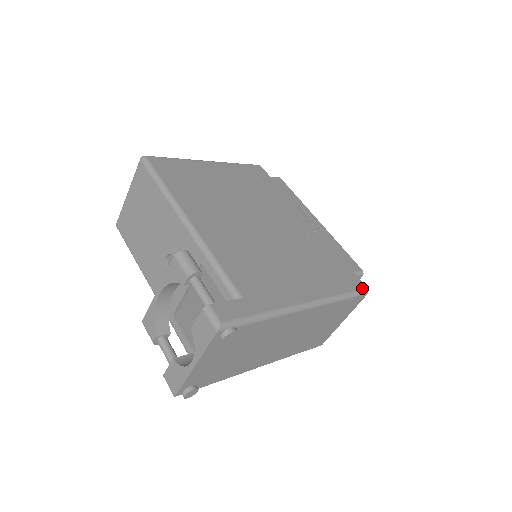
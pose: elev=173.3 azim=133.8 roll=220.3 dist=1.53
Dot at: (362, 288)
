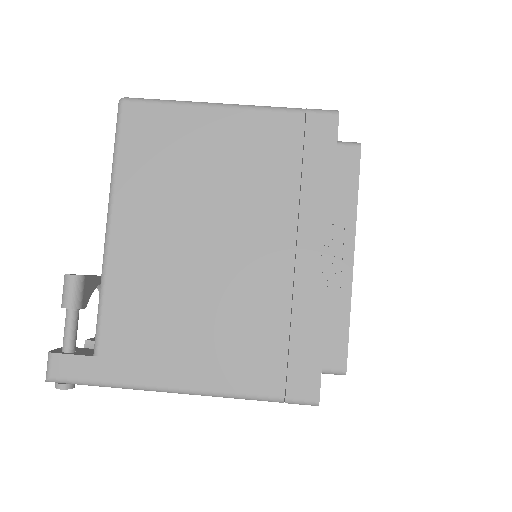
Dot at: (307, 398)
